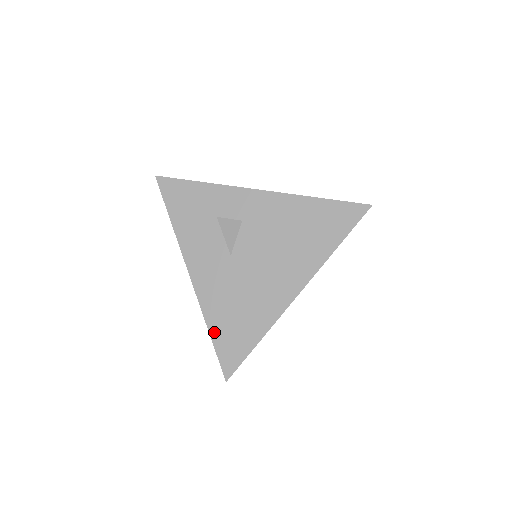
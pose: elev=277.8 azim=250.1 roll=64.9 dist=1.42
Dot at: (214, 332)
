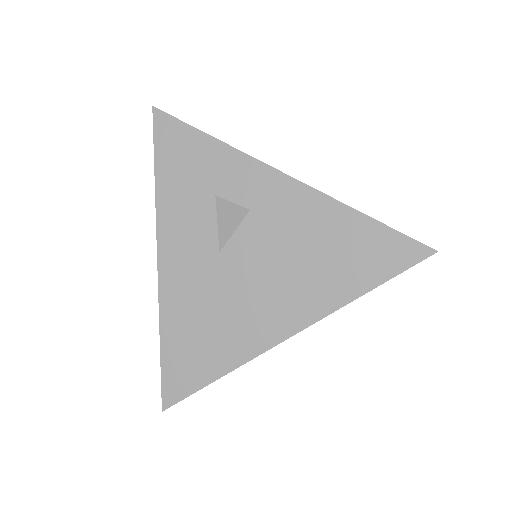
Dot at: (166, 344)
